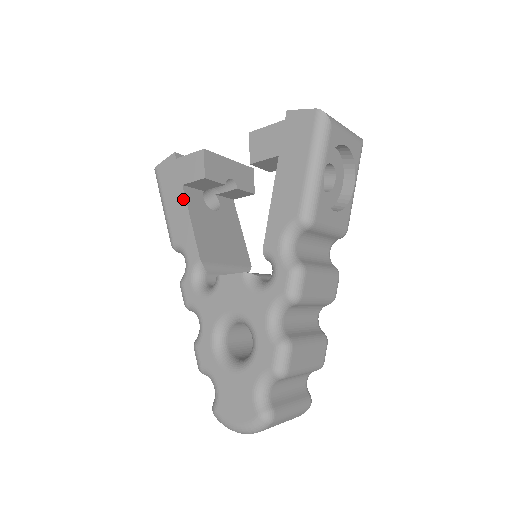
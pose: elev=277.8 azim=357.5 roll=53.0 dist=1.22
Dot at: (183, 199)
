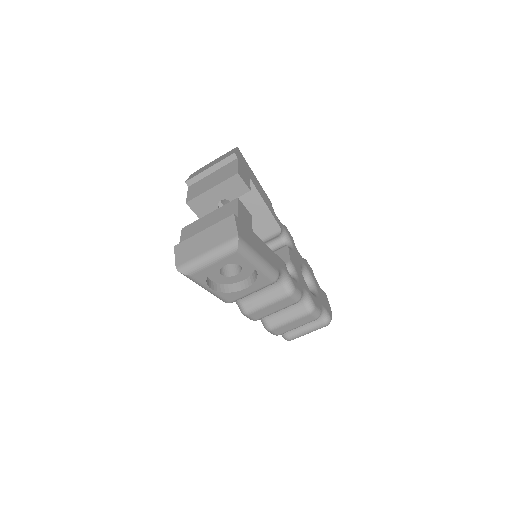
Dot at: occluded
